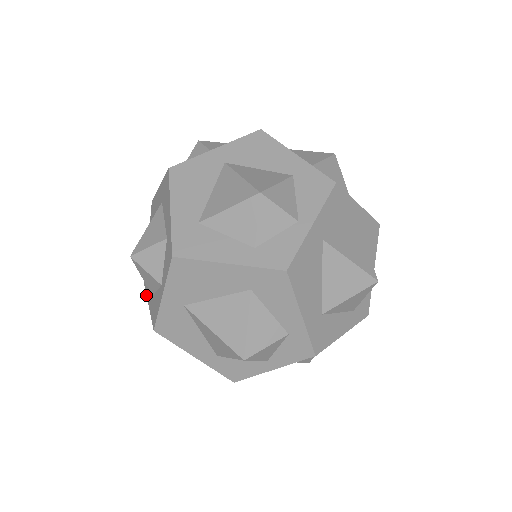
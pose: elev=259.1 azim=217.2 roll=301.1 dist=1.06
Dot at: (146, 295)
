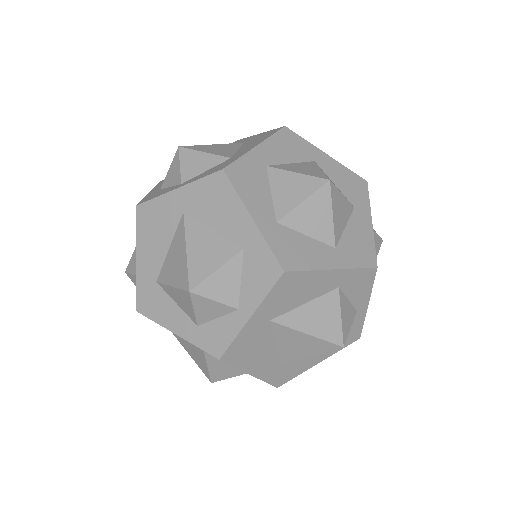
Dot at: occluded
